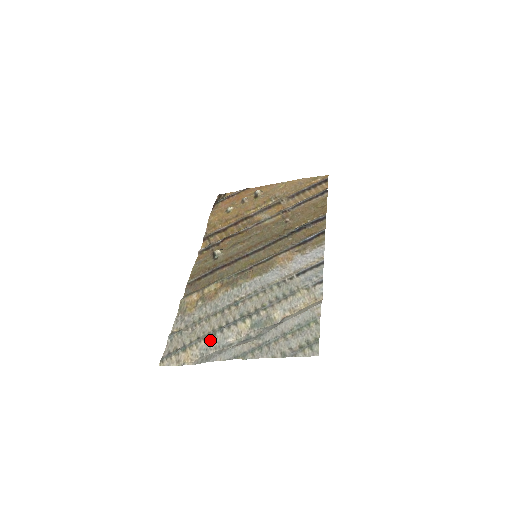
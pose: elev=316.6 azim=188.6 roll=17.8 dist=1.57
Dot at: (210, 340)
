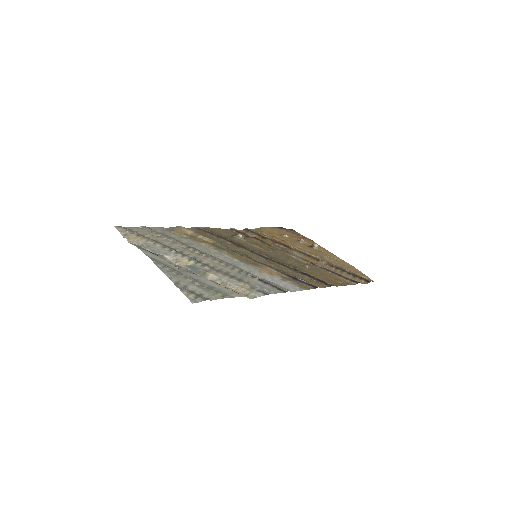
Dot at: (158, 246)
